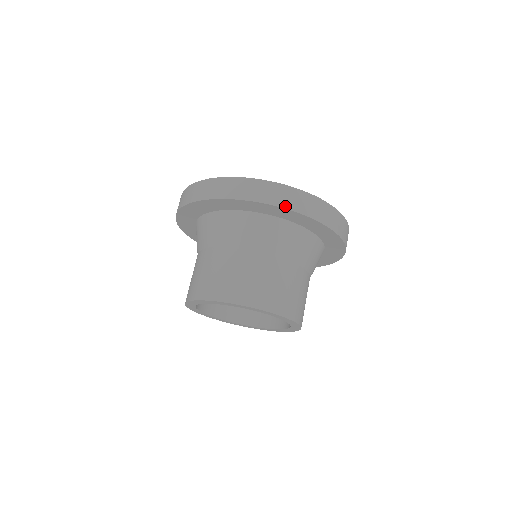
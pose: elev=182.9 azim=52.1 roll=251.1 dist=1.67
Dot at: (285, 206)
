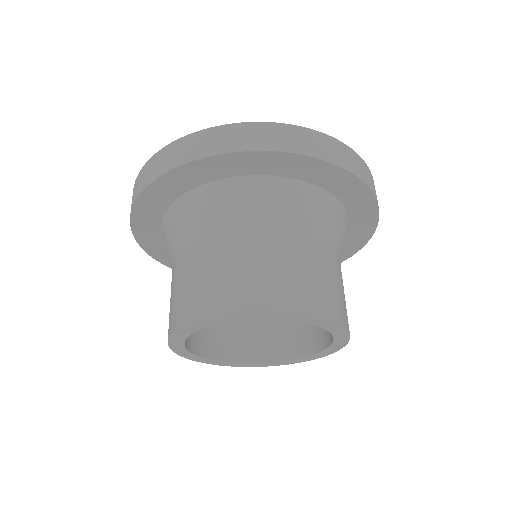
Dot at: (367, 183)
